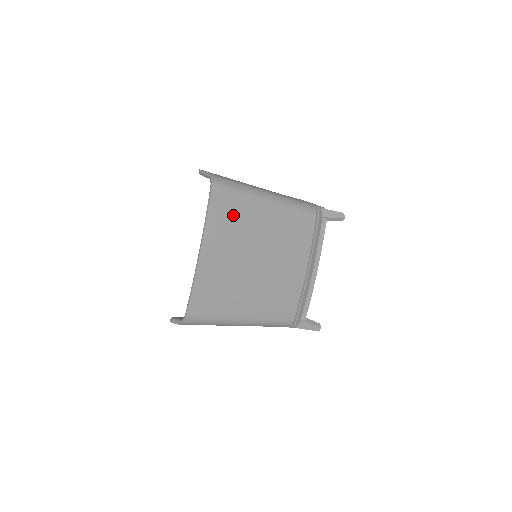
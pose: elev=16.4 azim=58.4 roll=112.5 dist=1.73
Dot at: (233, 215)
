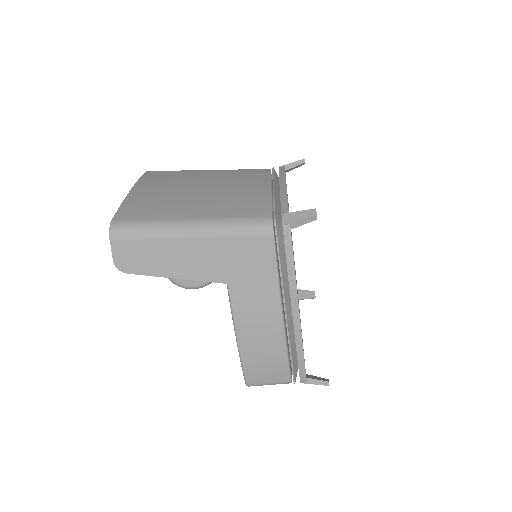
Dot at: (168, 176)
